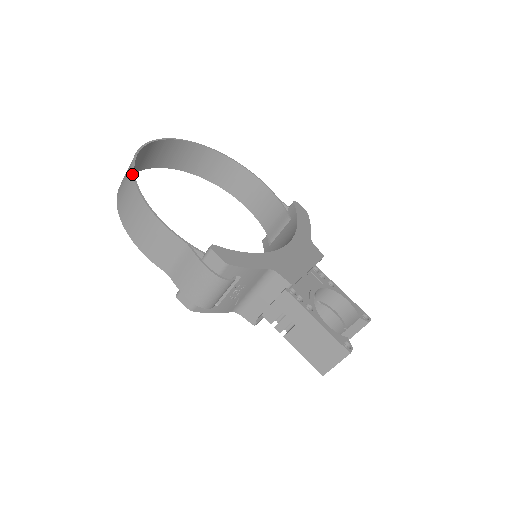
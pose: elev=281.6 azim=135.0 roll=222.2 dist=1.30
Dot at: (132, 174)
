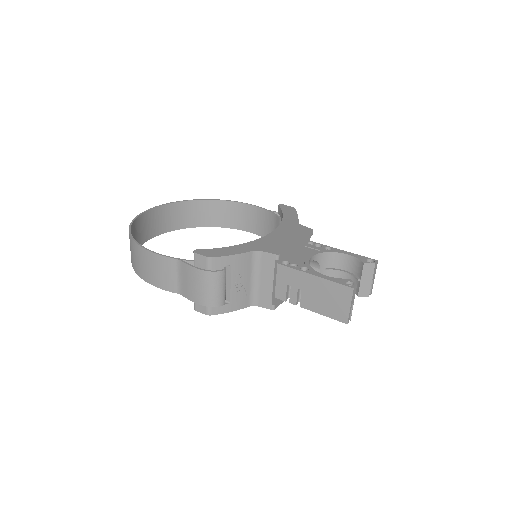
Dot at: (129, 234)
